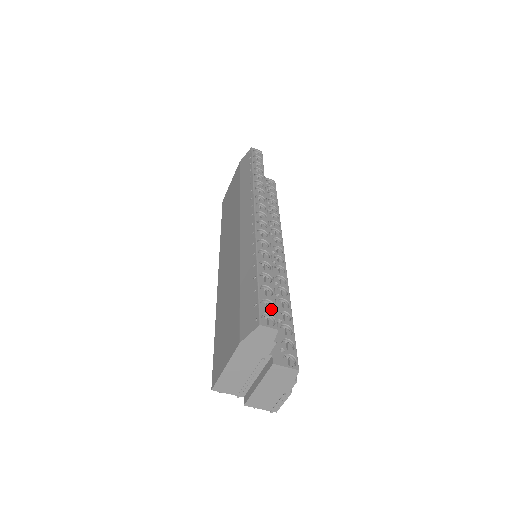
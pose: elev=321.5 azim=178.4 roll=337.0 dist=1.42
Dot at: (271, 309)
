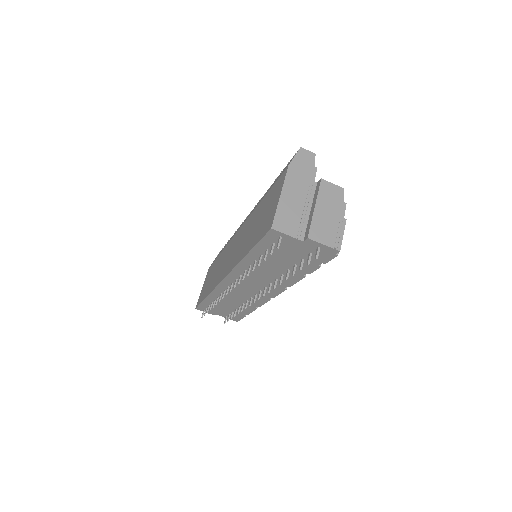
Dot at: occluded
